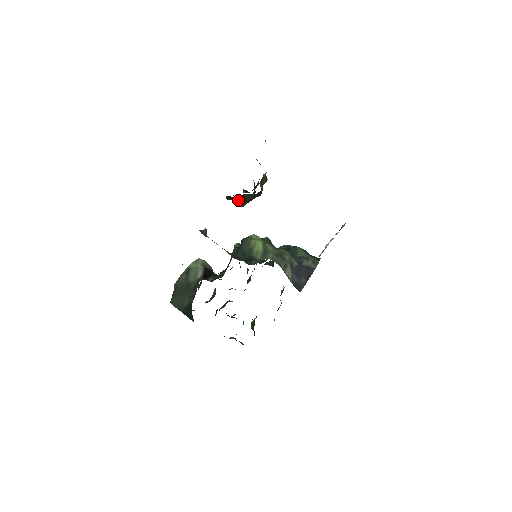
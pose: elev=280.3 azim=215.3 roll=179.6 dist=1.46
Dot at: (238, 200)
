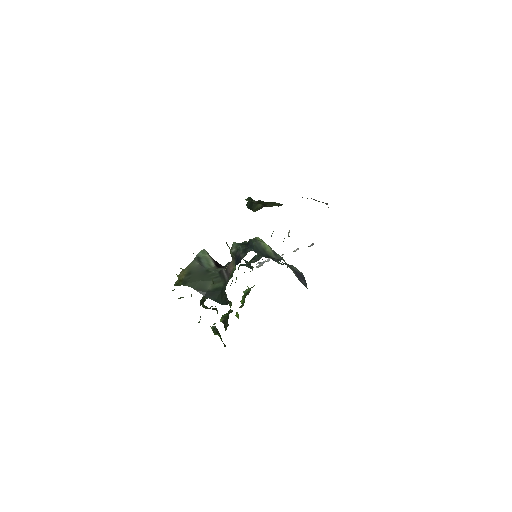
Dot at: (254, 205)
